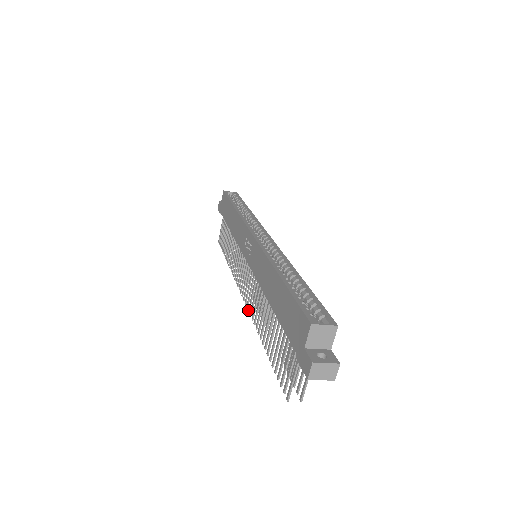
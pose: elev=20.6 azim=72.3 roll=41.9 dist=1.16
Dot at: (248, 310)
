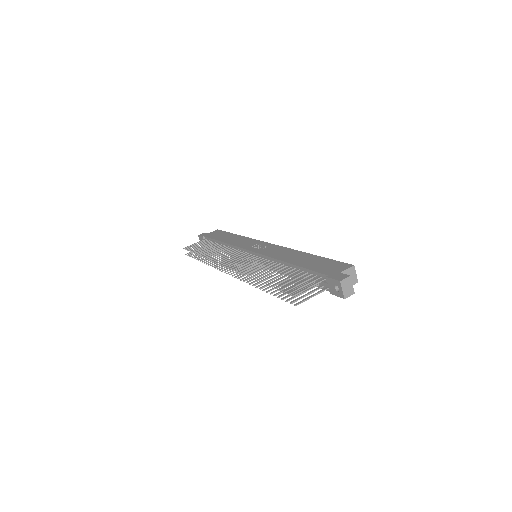
Dot at: (236, 270)
